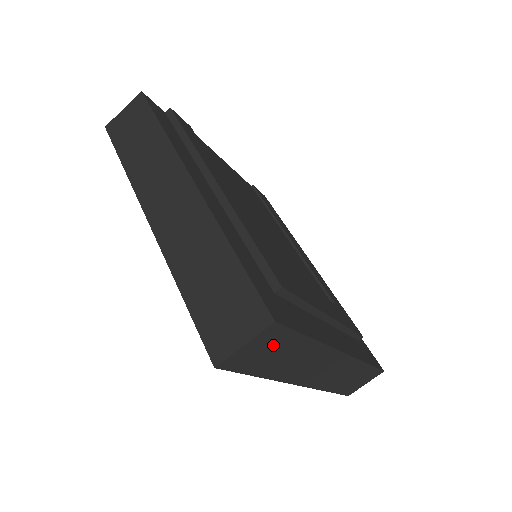
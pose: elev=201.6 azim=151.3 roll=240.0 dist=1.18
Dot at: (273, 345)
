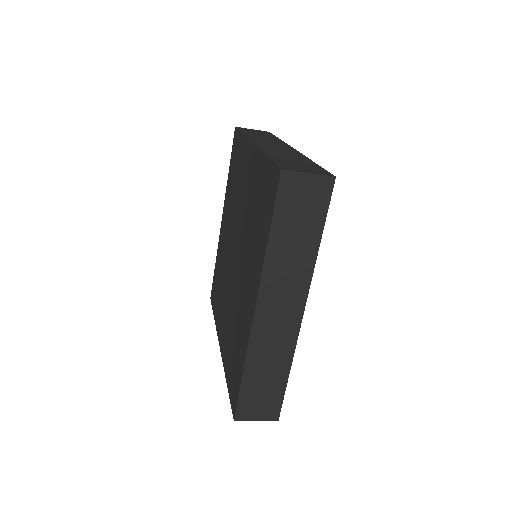
Dot at: (310, 205)
